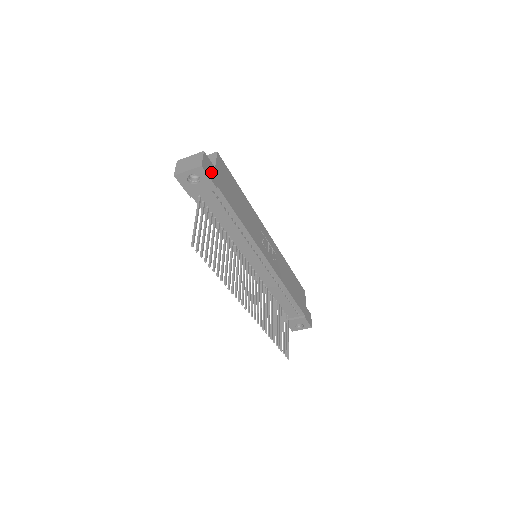
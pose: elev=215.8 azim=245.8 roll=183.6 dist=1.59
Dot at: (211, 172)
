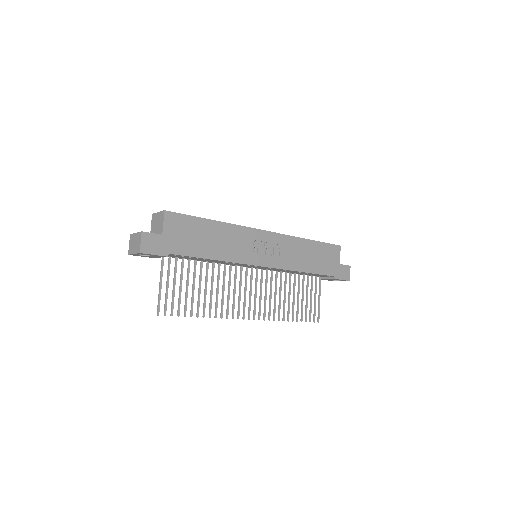
Dot at: (156, 246)
